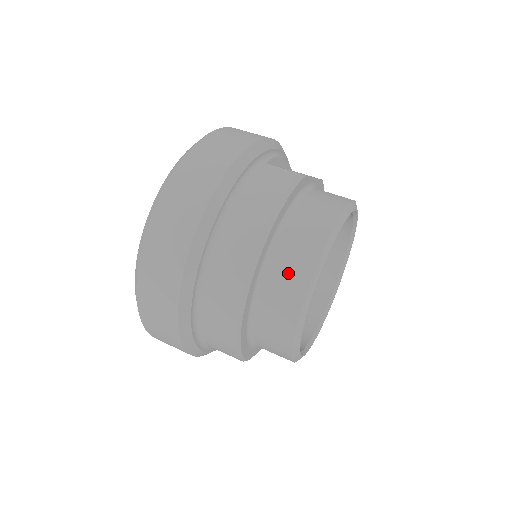
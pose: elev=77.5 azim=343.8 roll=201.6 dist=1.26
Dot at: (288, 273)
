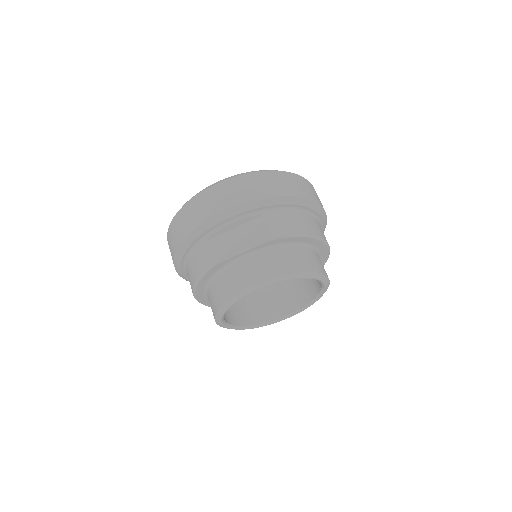
Dot at: occluded
